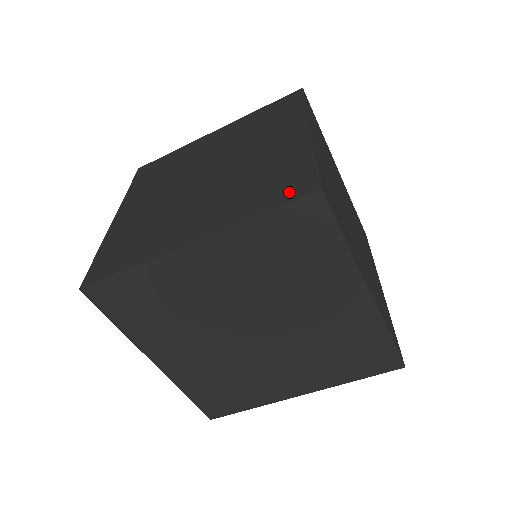
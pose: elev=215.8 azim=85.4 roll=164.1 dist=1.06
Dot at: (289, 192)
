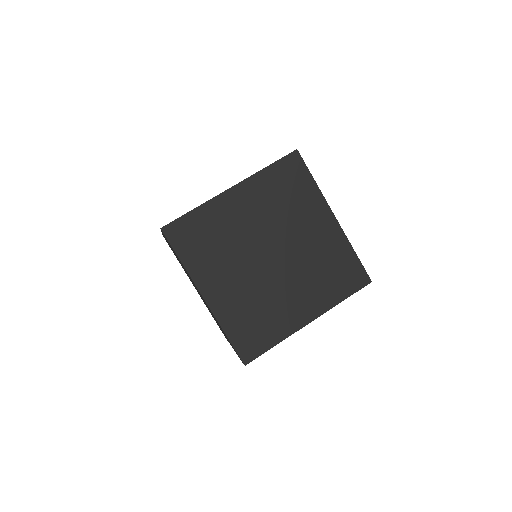
Dot at: (237, 354)
